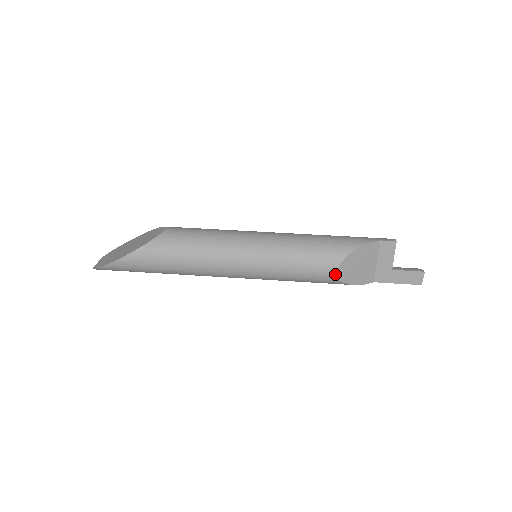
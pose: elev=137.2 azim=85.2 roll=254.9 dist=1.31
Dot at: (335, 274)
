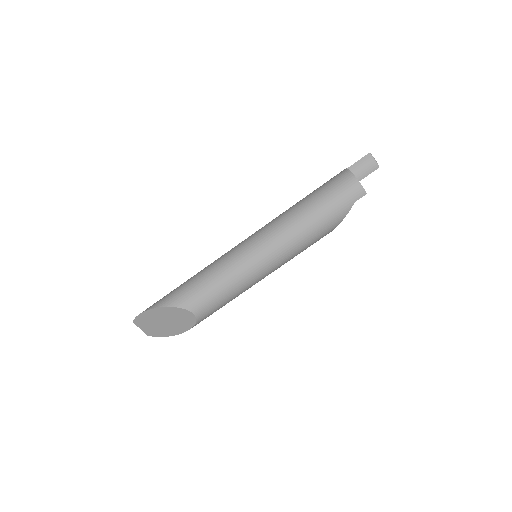
Dot at: occluded
